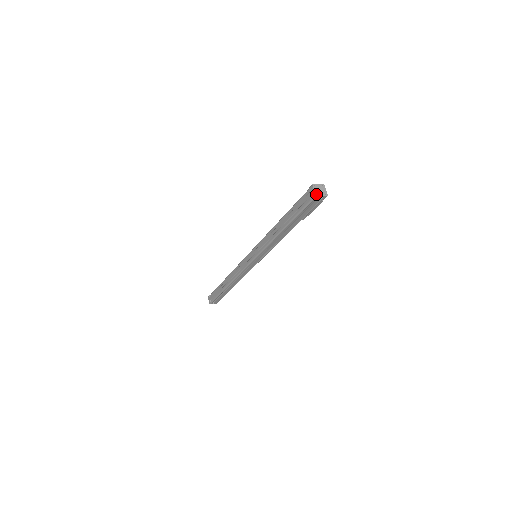
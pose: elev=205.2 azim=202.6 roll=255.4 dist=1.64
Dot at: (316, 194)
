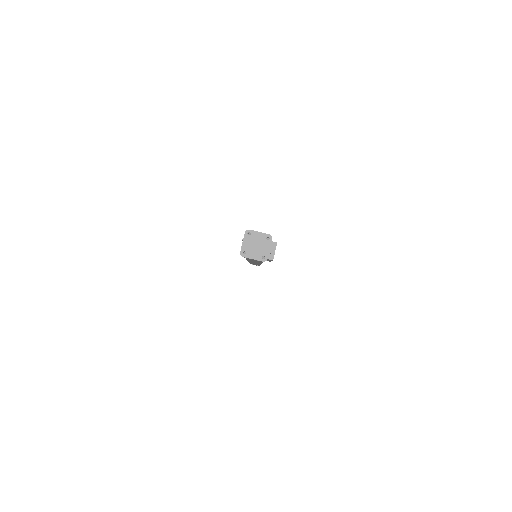
Dot at: (242, 251)
